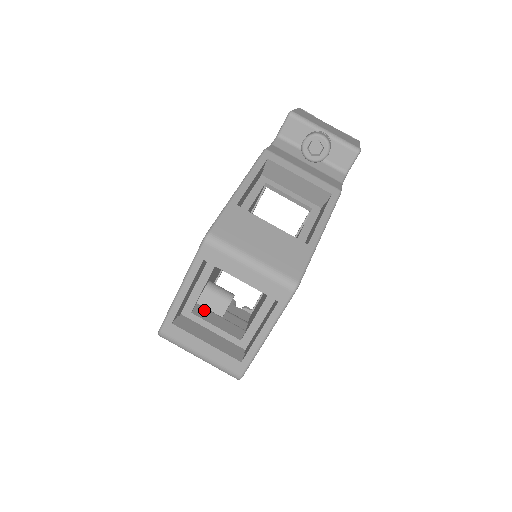
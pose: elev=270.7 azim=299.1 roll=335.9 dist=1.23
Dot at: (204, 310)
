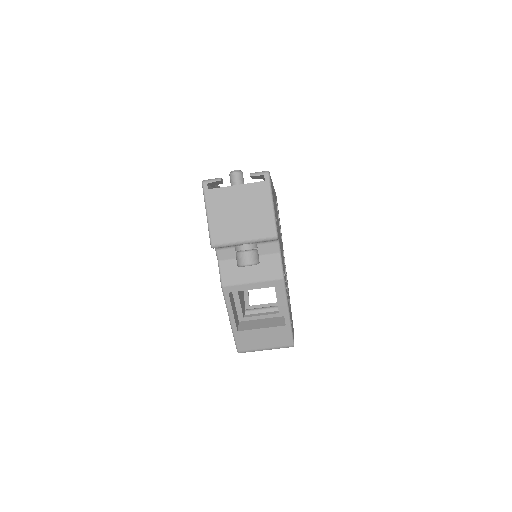
Dot at: occluded
